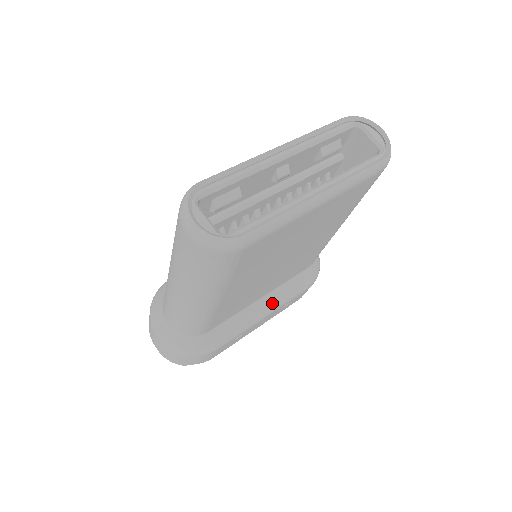
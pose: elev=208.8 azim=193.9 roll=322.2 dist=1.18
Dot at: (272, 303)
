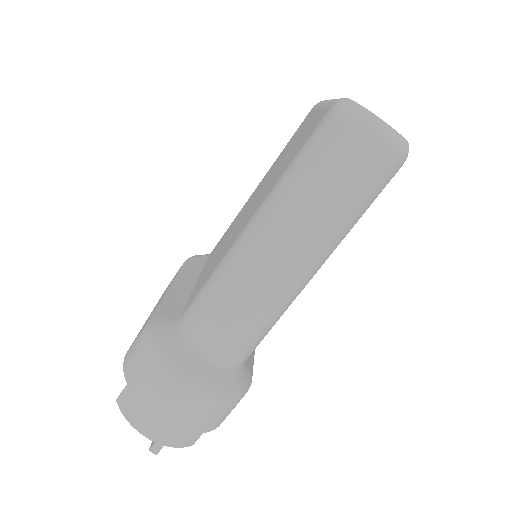
Dot at: occluded
